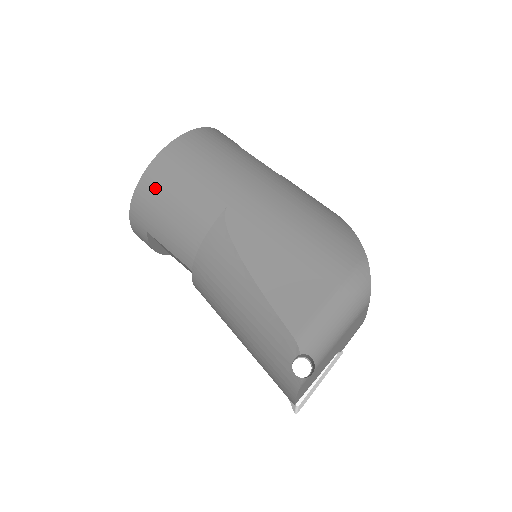
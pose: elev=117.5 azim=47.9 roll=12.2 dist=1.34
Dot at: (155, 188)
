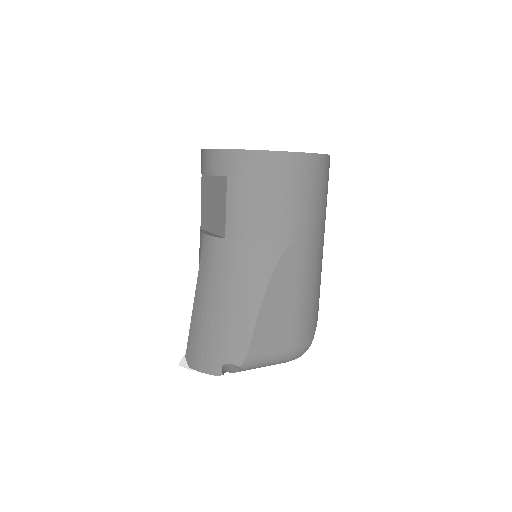
Dot at: (273, 171)
